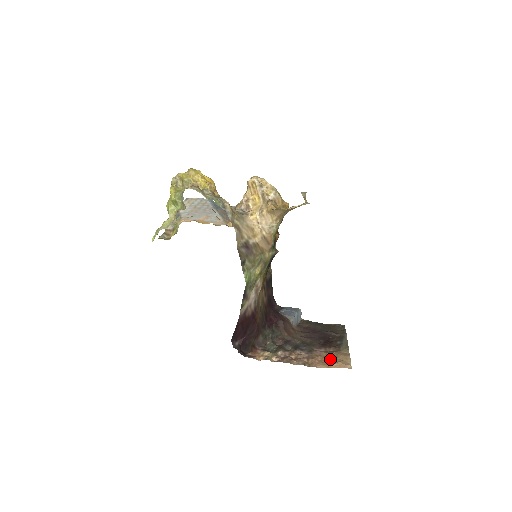
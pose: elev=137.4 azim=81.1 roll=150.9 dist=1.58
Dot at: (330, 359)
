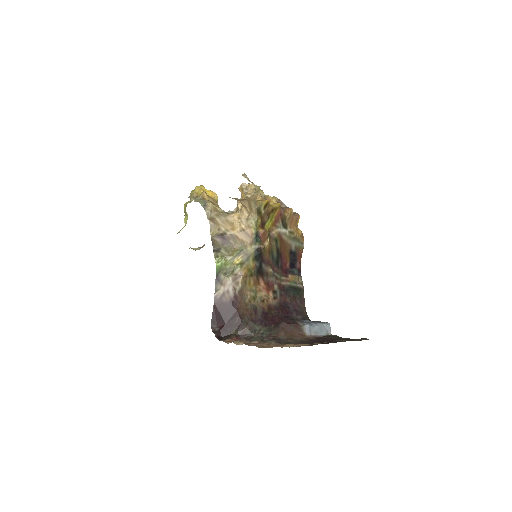
Dot at: occluded
